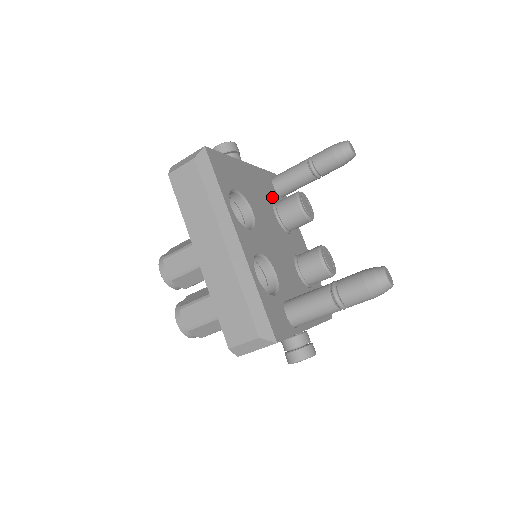
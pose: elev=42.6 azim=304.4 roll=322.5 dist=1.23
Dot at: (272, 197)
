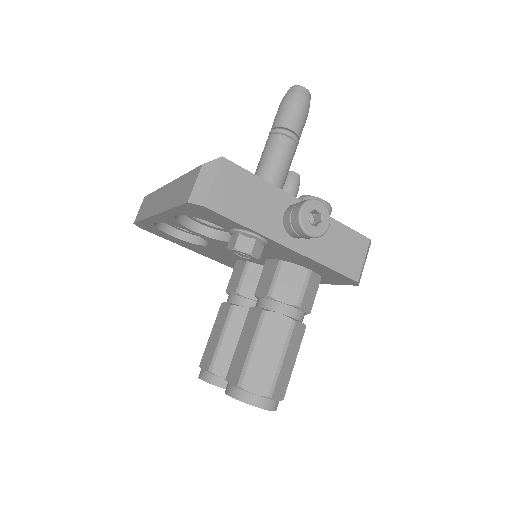
Dot at: occluded
